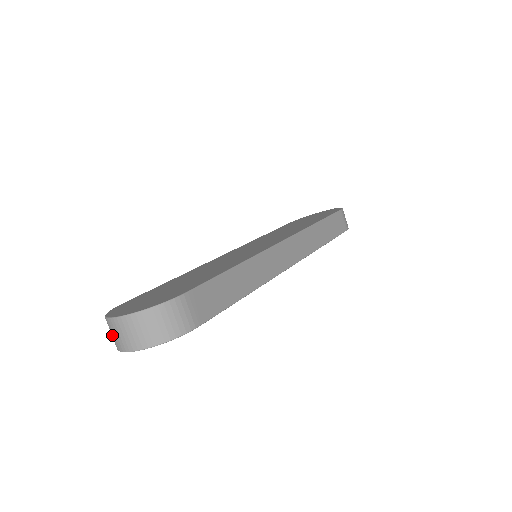
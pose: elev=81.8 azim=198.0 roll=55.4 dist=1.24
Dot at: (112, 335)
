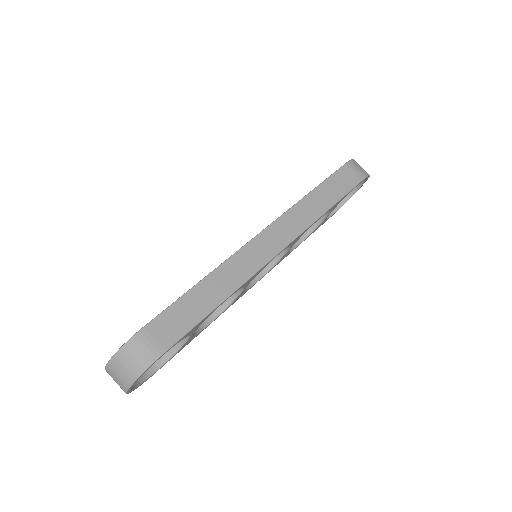
Dot at: occluded
